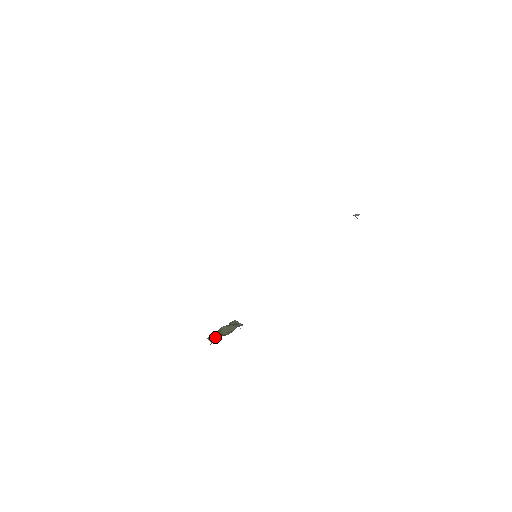
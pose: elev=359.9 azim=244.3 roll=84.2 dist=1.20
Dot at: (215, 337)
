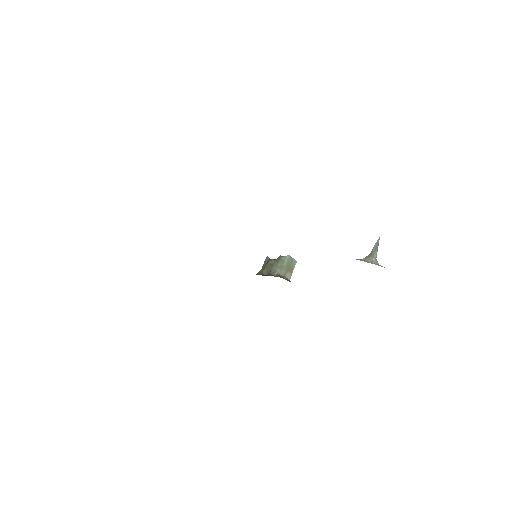
Dot at: (263, 267)
